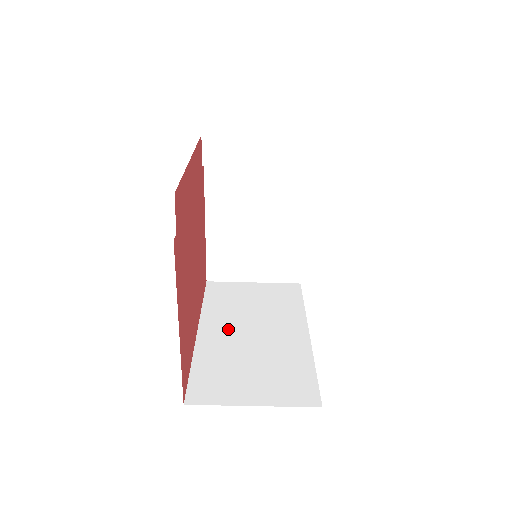
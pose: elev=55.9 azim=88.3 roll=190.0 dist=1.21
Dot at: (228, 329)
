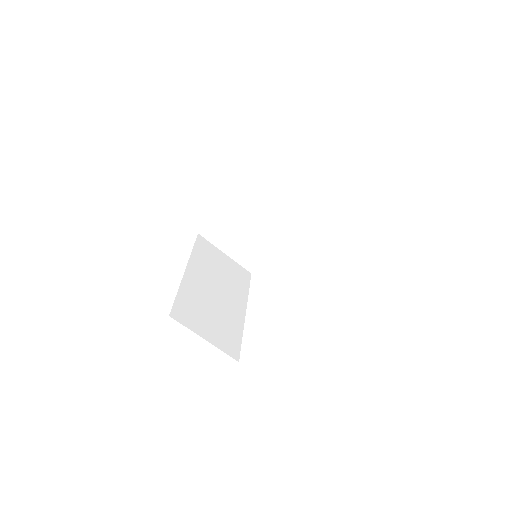
Dot at: (203, 280)
